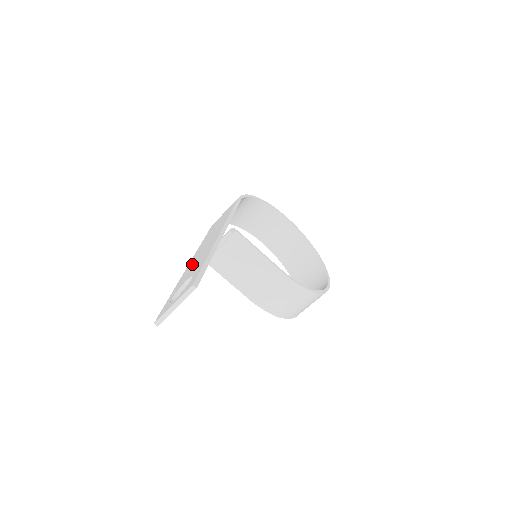
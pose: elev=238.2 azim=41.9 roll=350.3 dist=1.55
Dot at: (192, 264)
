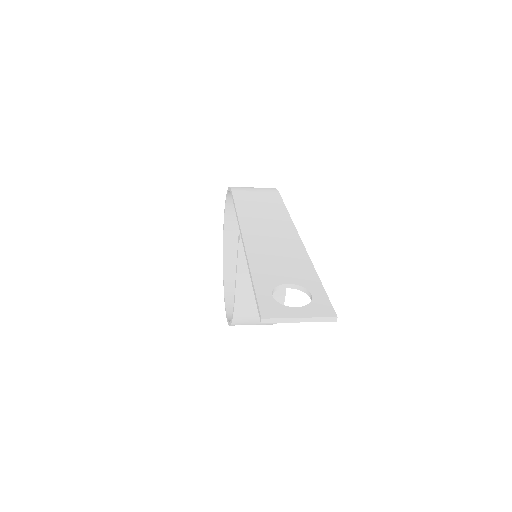
Dot at: (265, 251)
